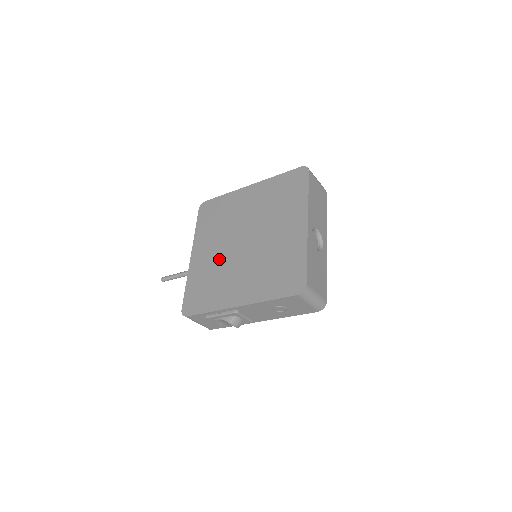
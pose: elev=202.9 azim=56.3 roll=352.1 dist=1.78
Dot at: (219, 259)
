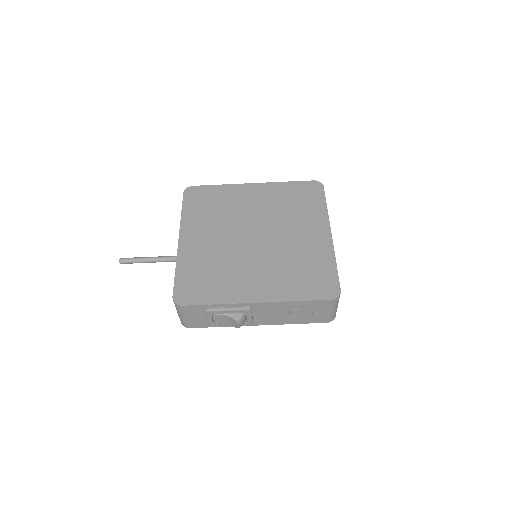
Dot at: (222, 249)
